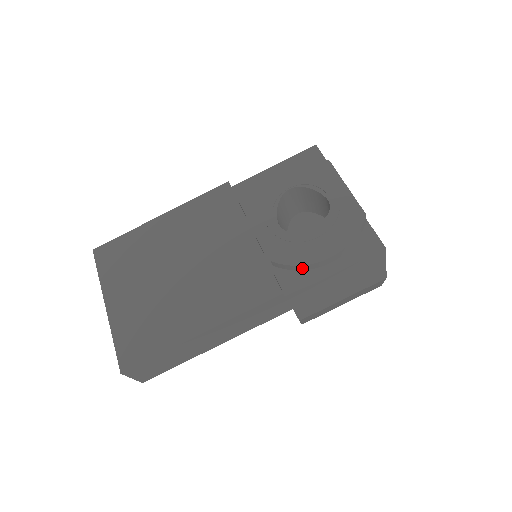
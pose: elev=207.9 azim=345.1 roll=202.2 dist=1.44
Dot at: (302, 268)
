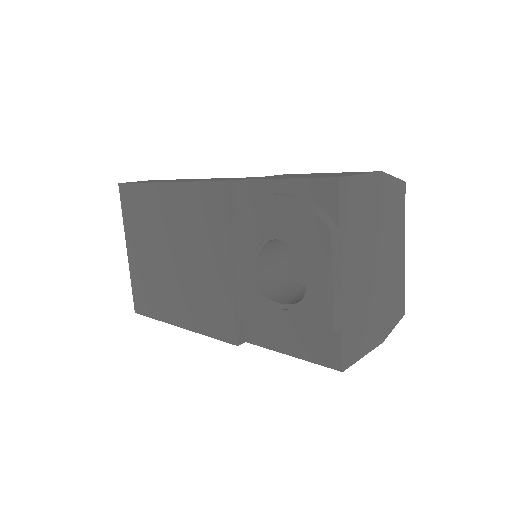
Dot at: occluded
